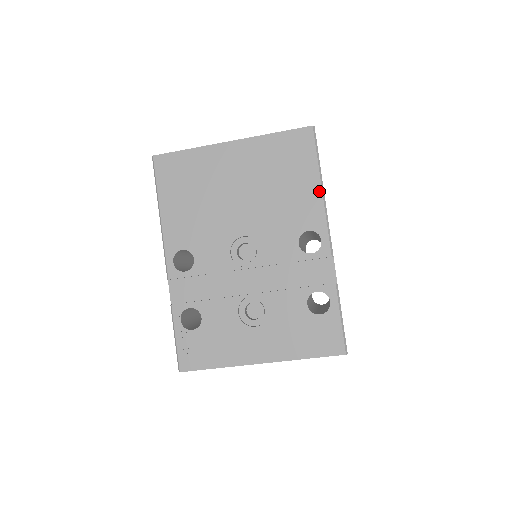
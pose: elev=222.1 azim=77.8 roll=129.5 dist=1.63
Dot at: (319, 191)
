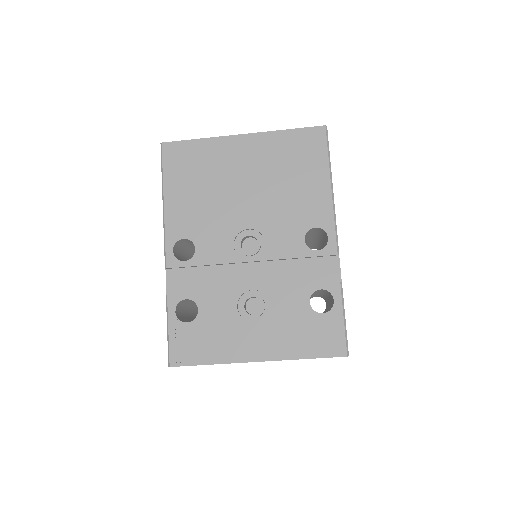
Dot at: (328, 189)
